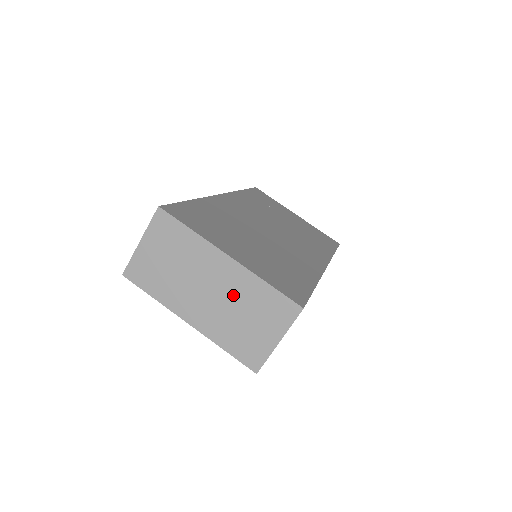
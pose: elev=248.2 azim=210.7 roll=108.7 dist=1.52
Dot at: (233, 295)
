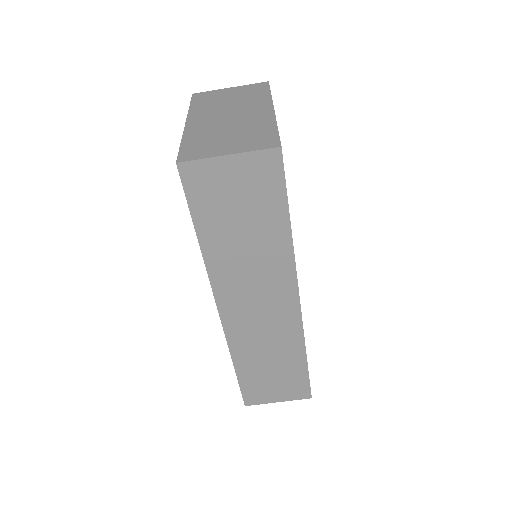
Dot at: (242, 123)
